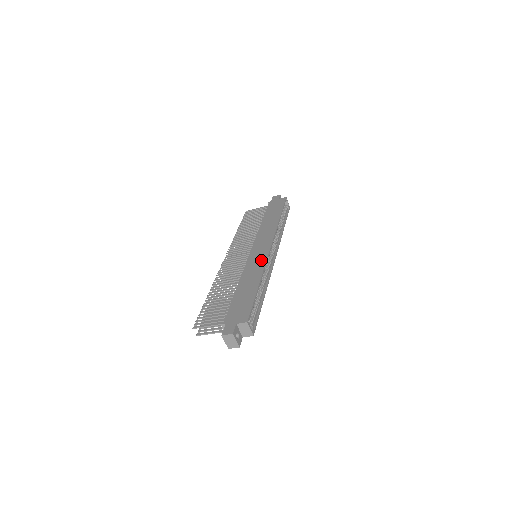
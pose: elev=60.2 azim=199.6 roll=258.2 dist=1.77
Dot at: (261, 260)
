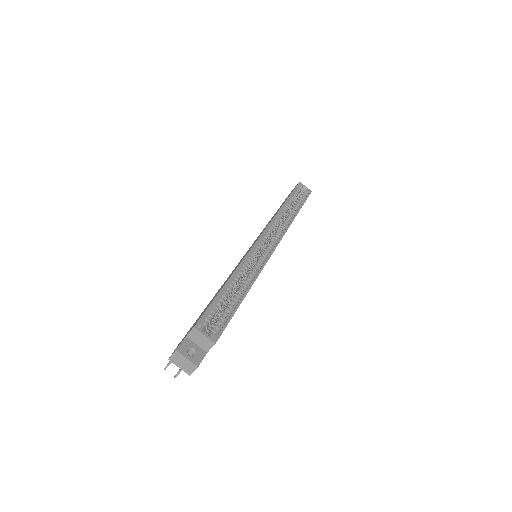
Dot at: occluded
